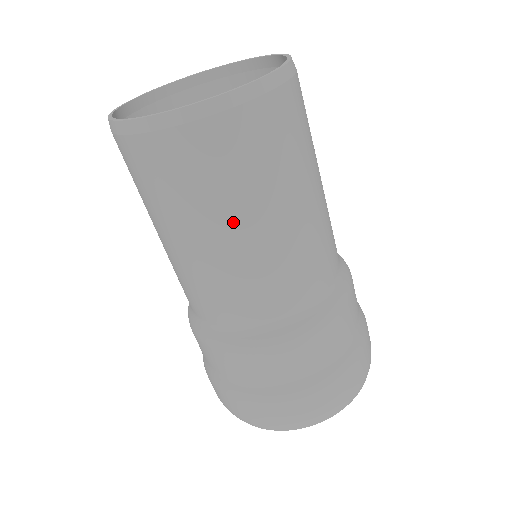
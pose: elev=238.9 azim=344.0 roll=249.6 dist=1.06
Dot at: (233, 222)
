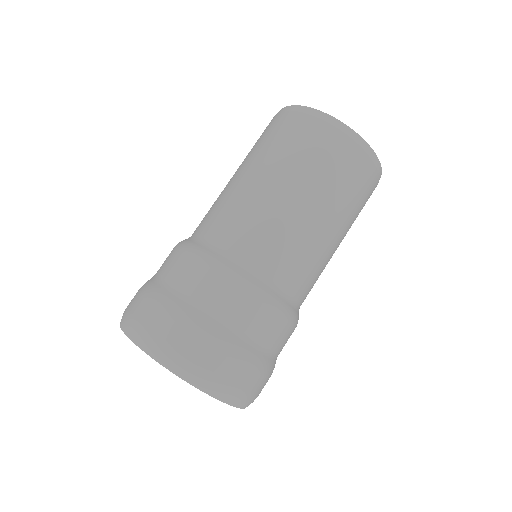
Dot at: (310, 193)
